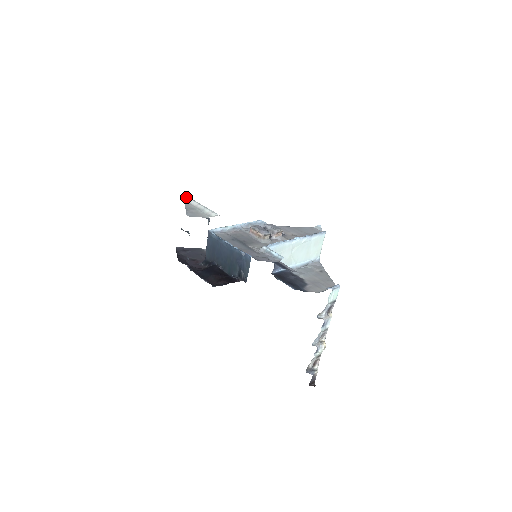
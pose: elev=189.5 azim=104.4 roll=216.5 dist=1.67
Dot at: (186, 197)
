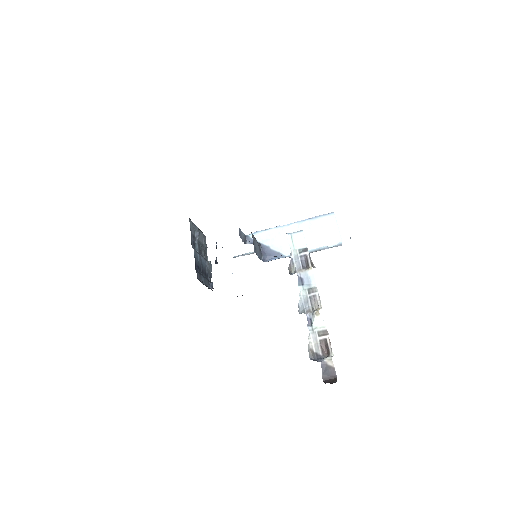
Dot at: occluded
